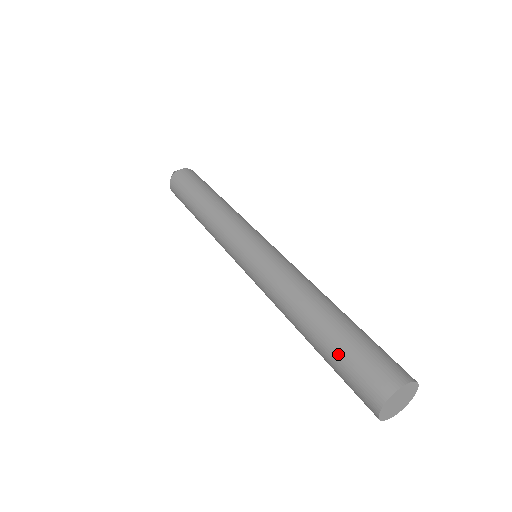
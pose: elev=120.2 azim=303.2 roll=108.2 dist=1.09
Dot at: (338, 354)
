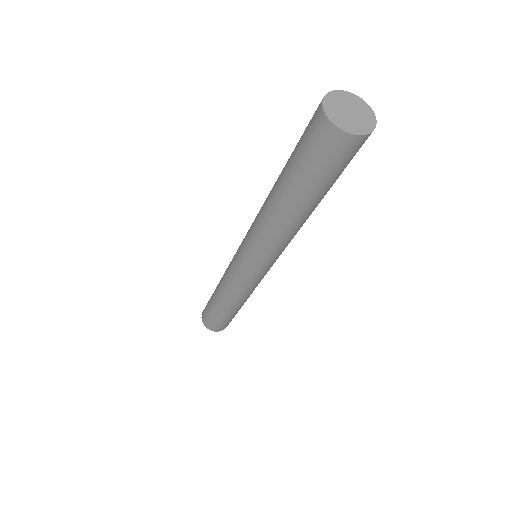
Dot at: occluded
